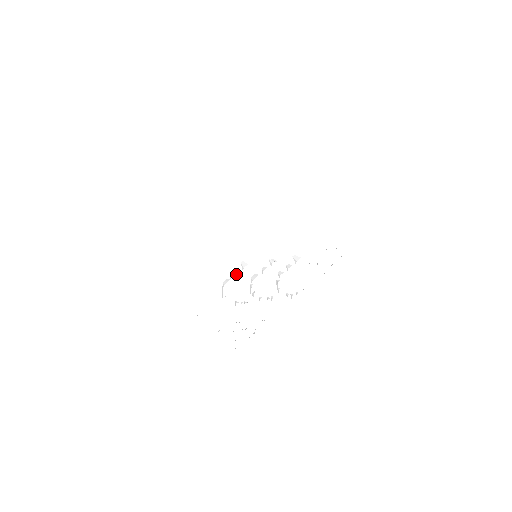
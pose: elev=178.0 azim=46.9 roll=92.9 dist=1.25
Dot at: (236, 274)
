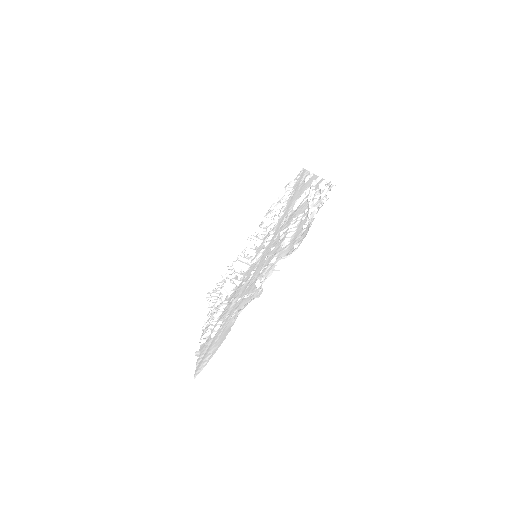
Dot at: (239, 277)
